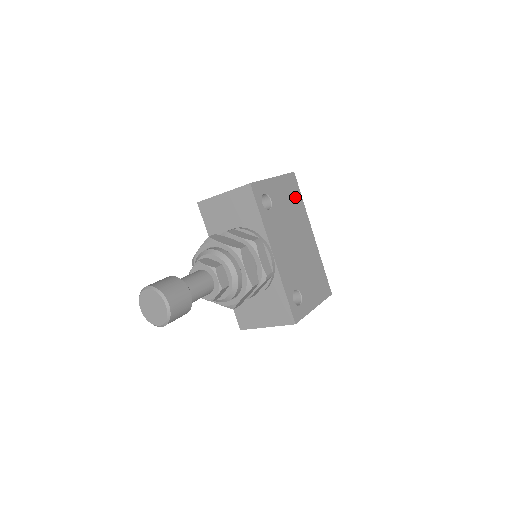
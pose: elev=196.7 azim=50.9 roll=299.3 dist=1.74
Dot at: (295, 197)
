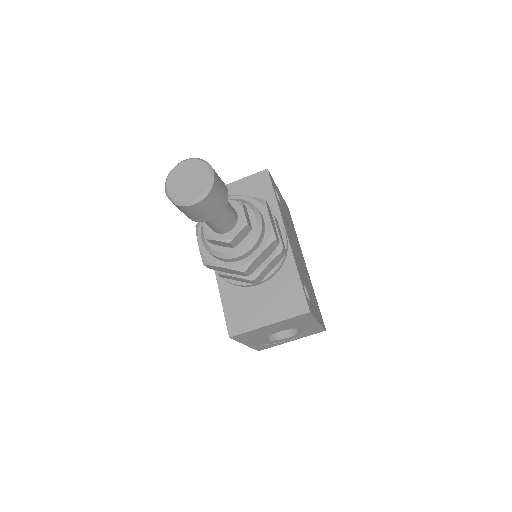
Dot at: (291, 223)
